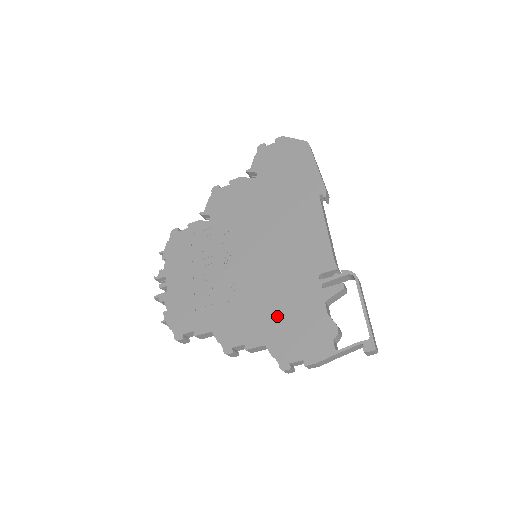
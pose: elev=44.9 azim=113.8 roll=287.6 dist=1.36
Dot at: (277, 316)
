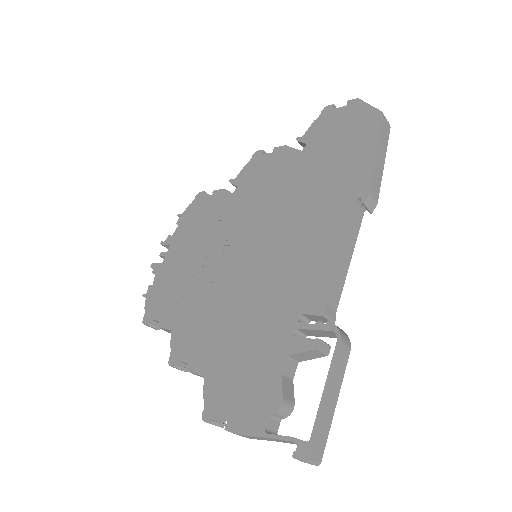
Dot at: (232, 346)
